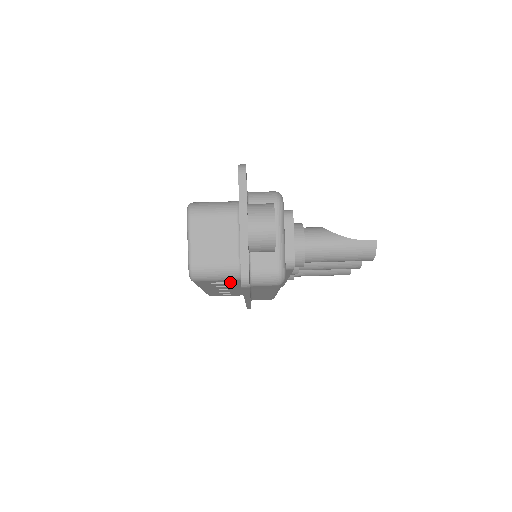
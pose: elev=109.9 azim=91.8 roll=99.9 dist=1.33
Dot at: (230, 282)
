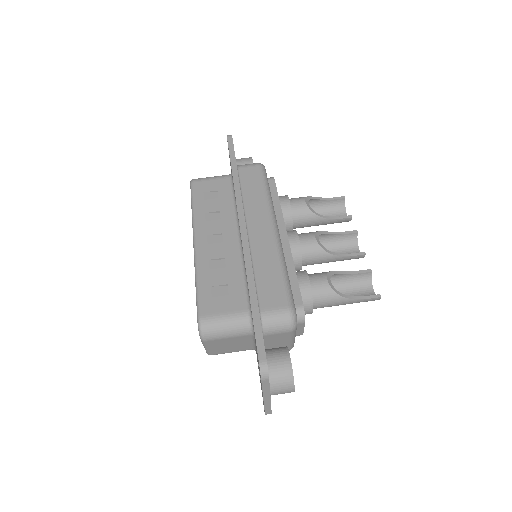
Dot at: occluded
